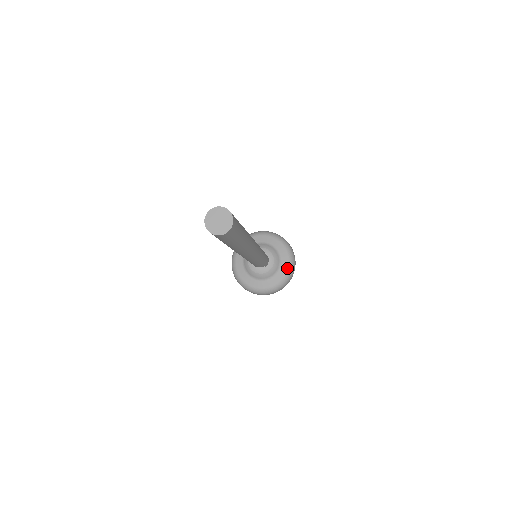
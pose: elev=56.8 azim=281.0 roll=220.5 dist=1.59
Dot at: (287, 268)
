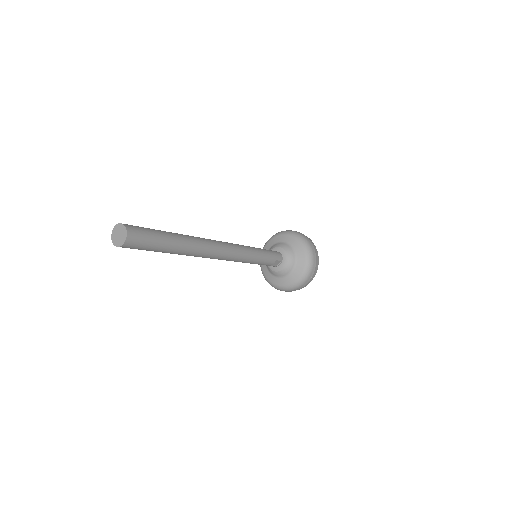
Dot at: (303, 253)
